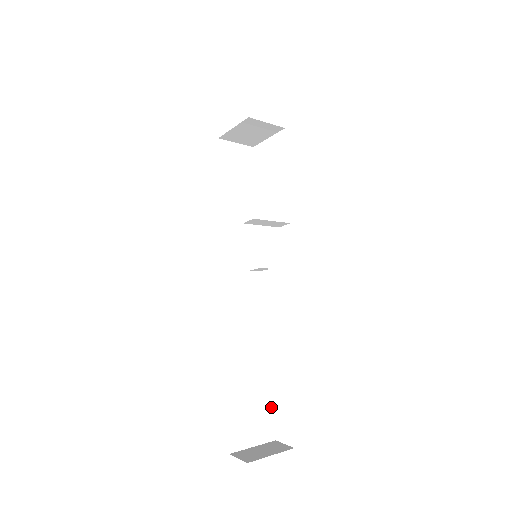
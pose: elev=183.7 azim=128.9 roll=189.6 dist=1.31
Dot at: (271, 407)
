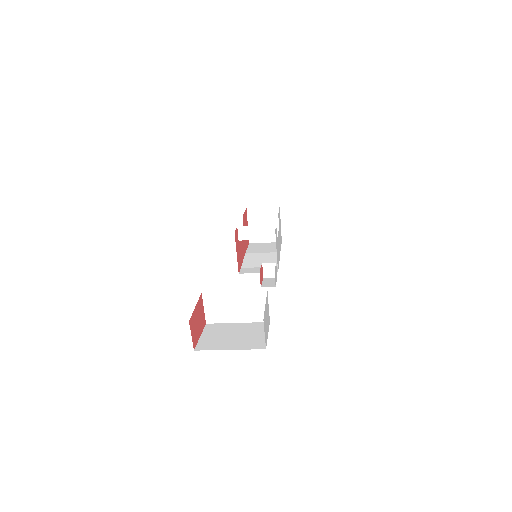
Dot at: occluded
